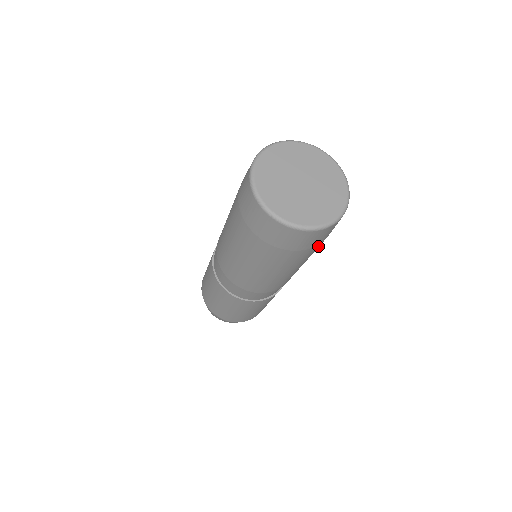
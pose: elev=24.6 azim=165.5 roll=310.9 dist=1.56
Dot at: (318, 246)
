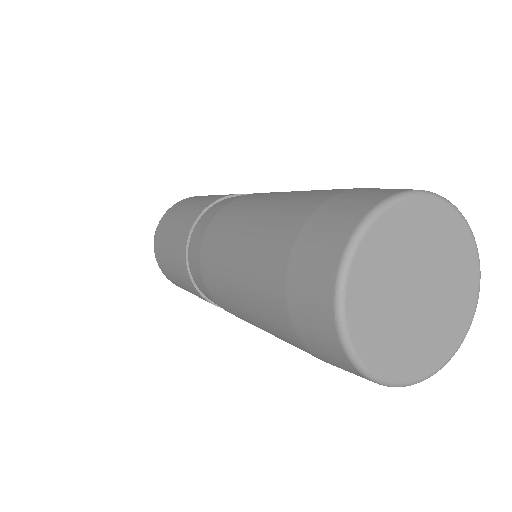
Dot at: occluded
